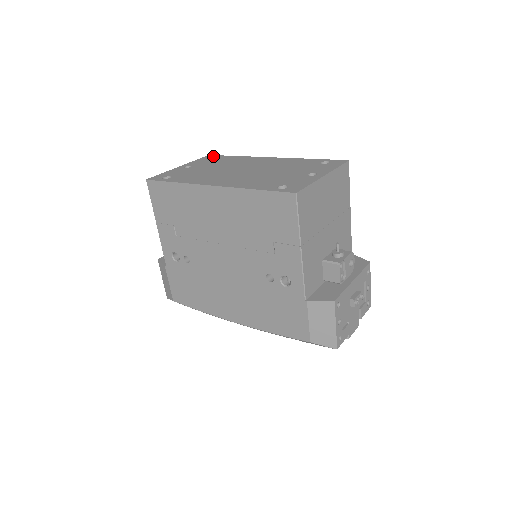
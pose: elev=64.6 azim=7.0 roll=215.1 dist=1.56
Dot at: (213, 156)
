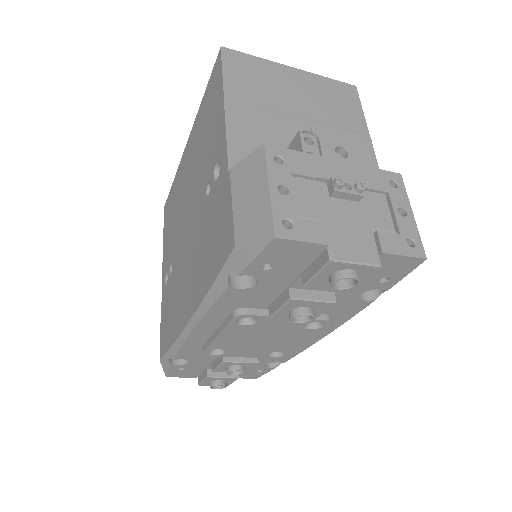
Dot at: occluded
